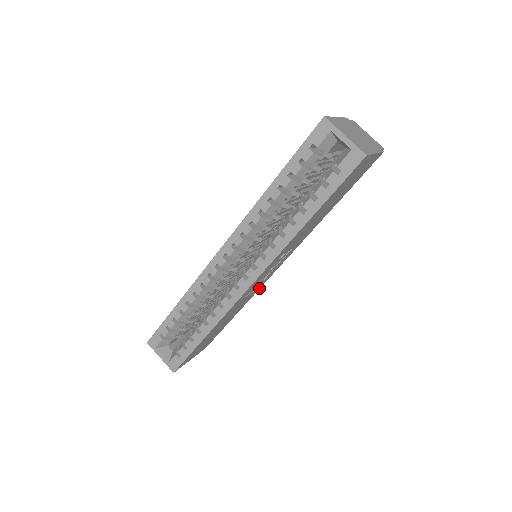
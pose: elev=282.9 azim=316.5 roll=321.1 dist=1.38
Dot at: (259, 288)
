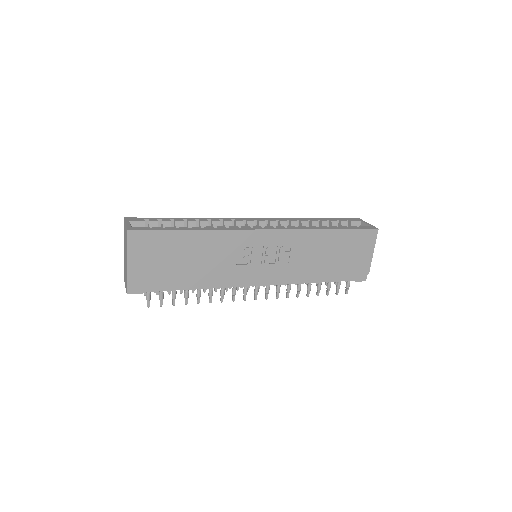
Dot at: (232, 279)
